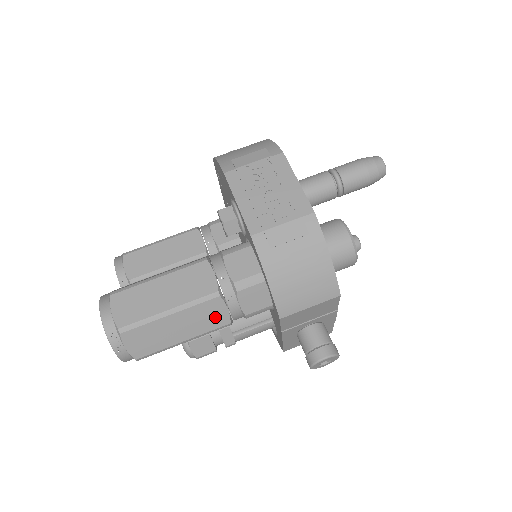
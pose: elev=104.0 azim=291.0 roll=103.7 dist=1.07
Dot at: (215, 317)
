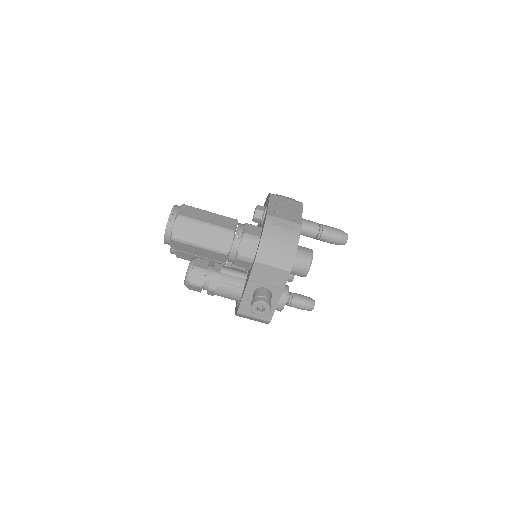
Dot at: (224, 243)
